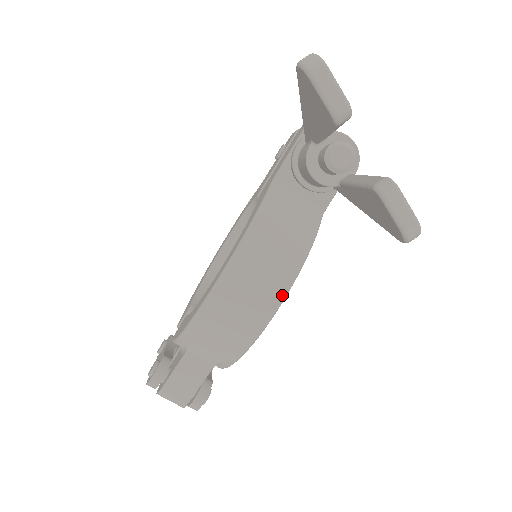
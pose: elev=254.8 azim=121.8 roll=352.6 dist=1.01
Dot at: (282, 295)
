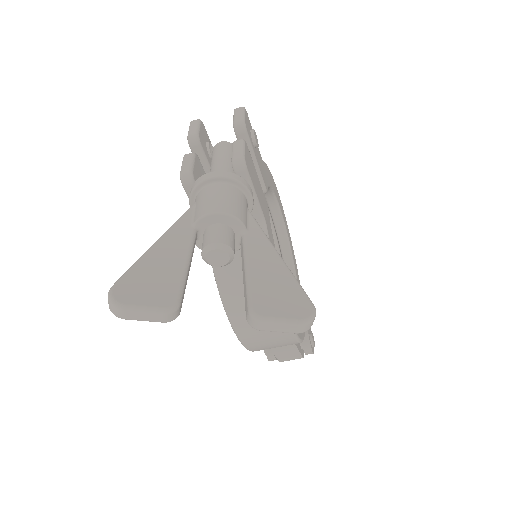
Dot at: occluded
